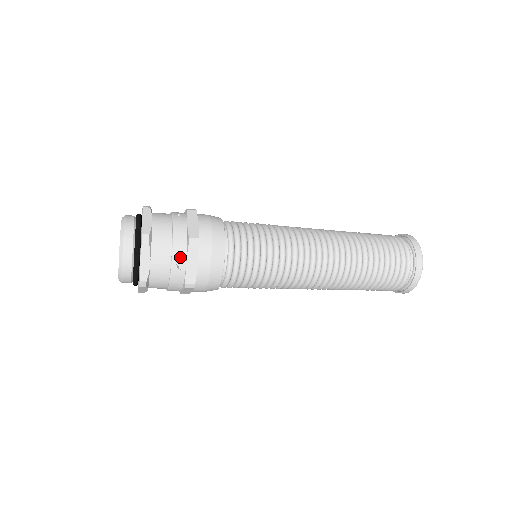
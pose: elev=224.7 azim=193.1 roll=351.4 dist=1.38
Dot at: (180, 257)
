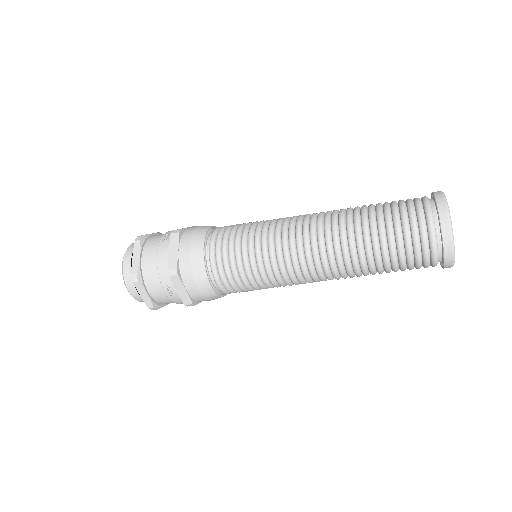
Dot at: (169, 286)
